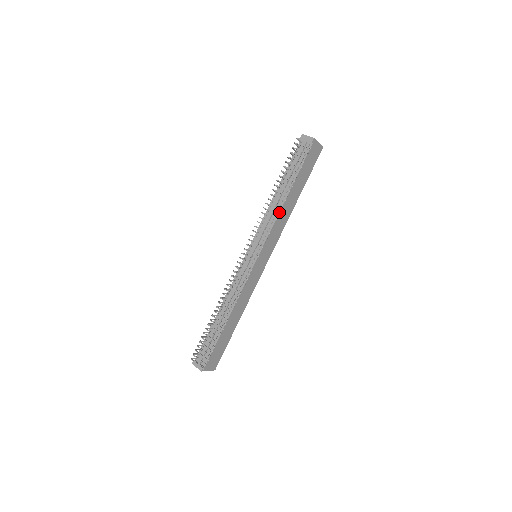
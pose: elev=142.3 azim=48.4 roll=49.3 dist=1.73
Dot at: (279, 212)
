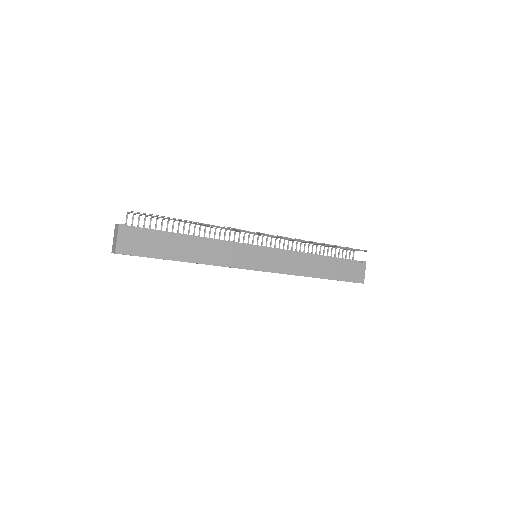
Dot at: (305, 254)
